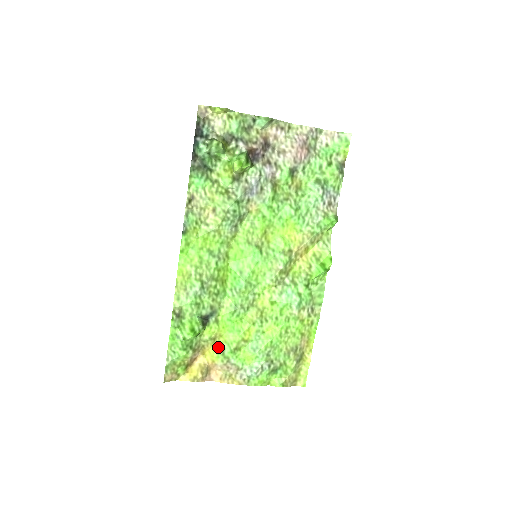
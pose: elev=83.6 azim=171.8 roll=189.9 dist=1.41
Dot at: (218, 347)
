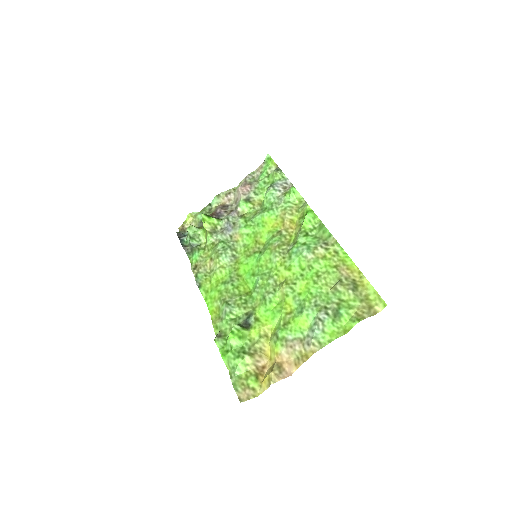
Dot at: (272, 339)
